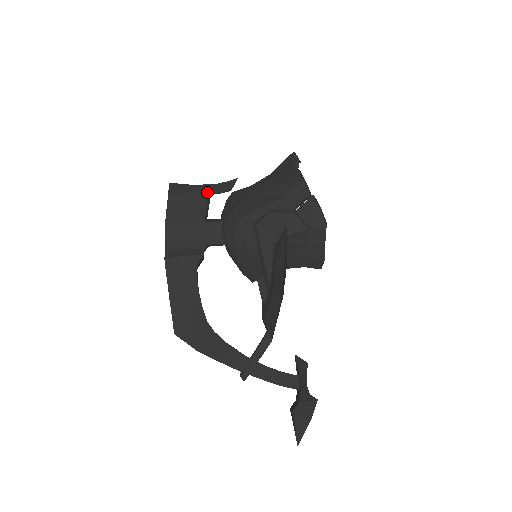
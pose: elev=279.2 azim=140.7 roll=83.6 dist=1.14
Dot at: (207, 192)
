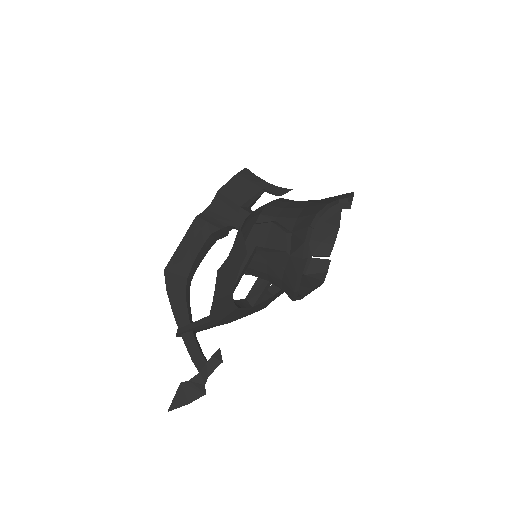
Dot at: (262, 187)
